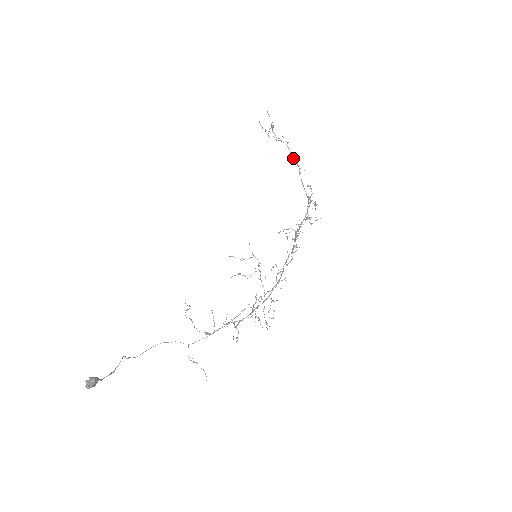
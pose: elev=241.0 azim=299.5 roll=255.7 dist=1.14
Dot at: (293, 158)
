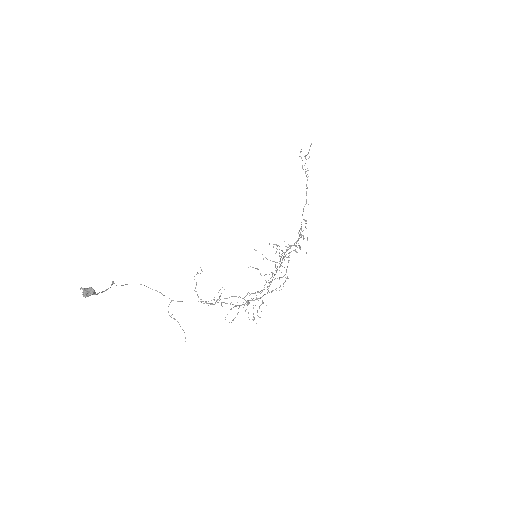
Dot at: (306, 191)
